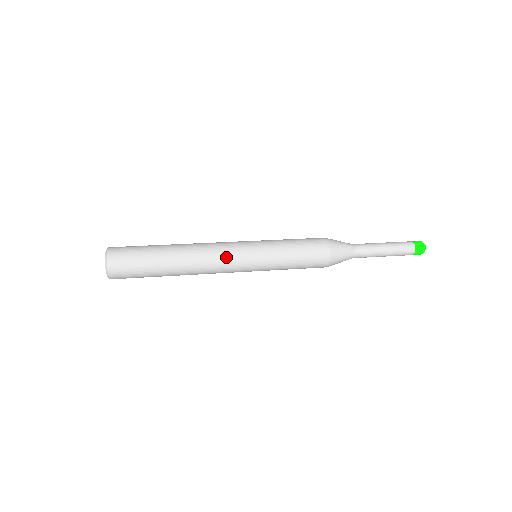
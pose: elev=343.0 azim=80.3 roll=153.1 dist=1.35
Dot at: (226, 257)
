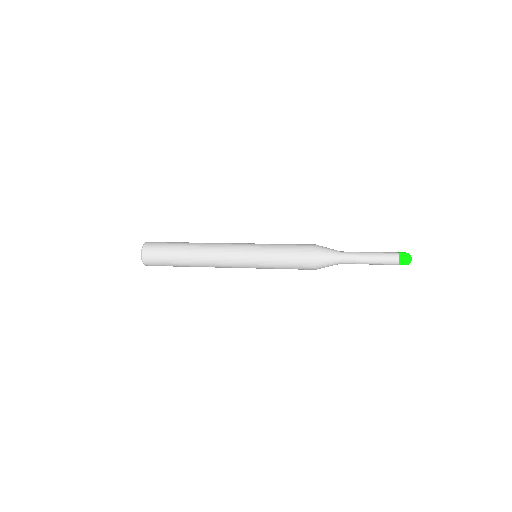
Dot at: (229, 245)
